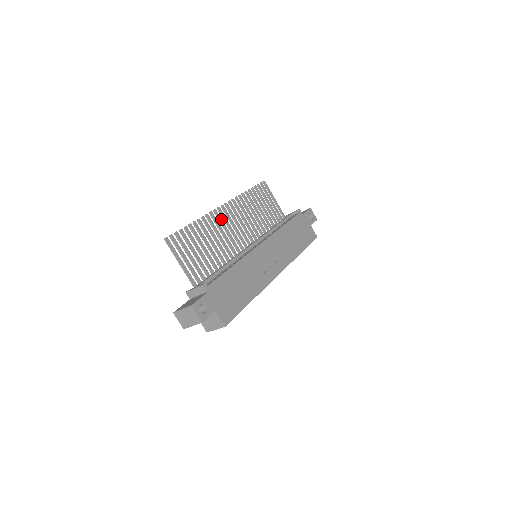
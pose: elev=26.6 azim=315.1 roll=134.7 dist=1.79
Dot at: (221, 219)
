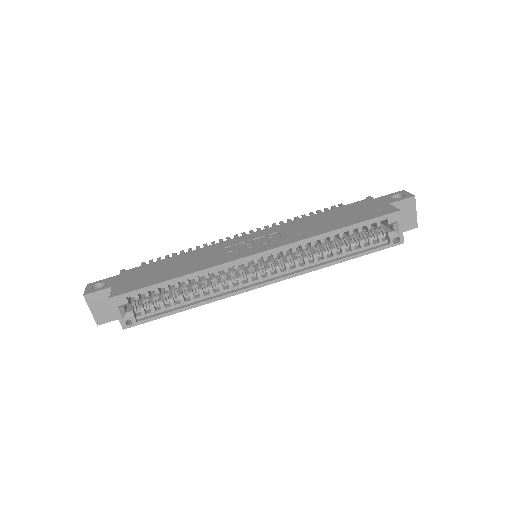
Dot at: occluded
